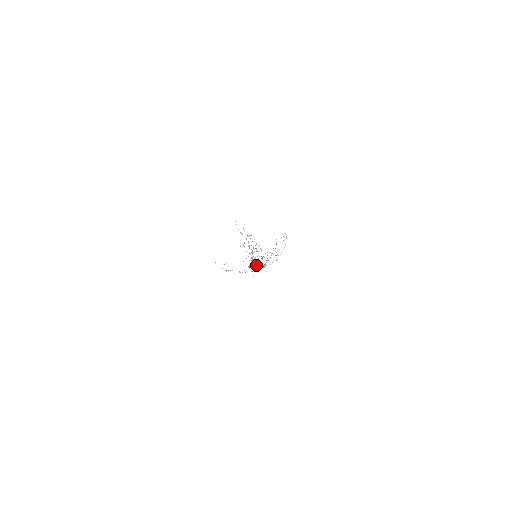
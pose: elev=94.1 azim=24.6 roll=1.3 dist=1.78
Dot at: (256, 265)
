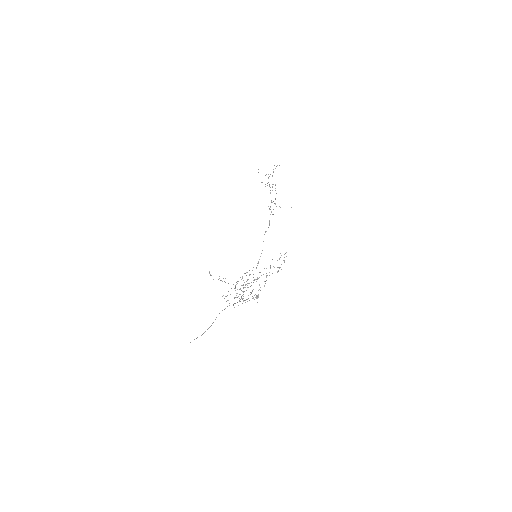
Dot at: (261, 253)
